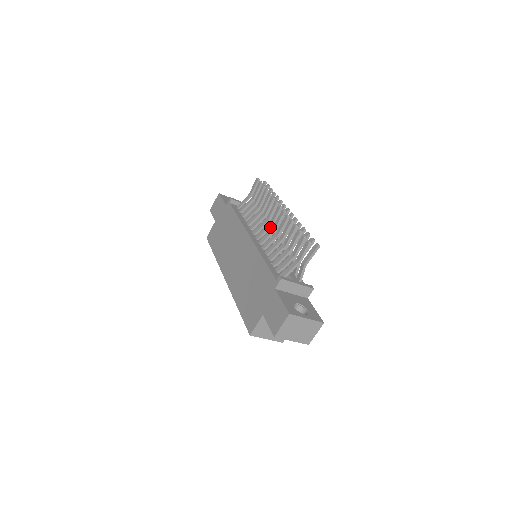
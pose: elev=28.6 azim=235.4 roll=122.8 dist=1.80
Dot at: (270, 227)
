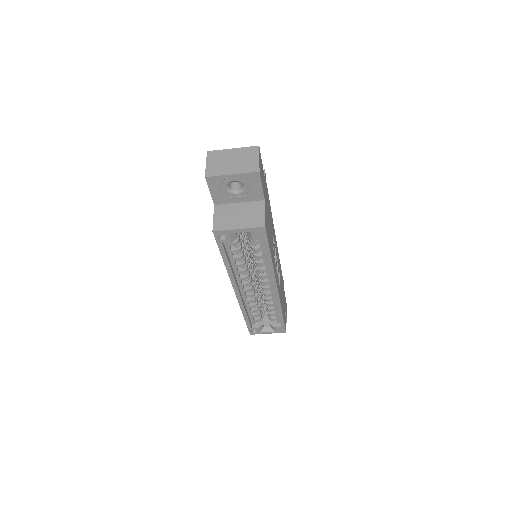
Dot at: occluded
